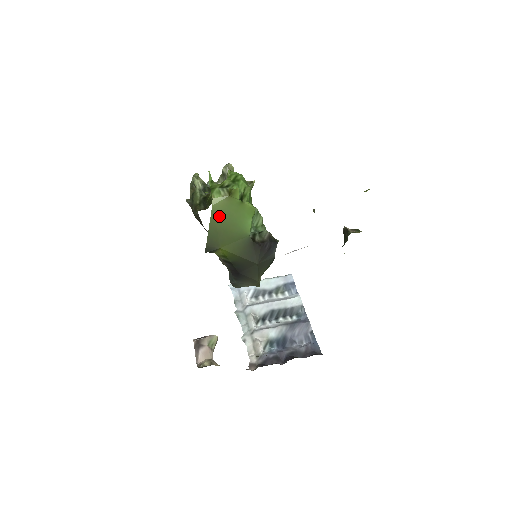
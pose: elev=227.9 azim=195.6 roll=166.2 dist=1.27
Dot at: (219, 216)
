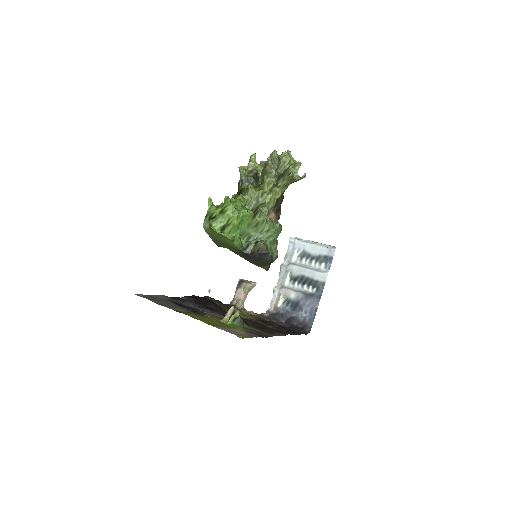
Dot at: (212, 235)
